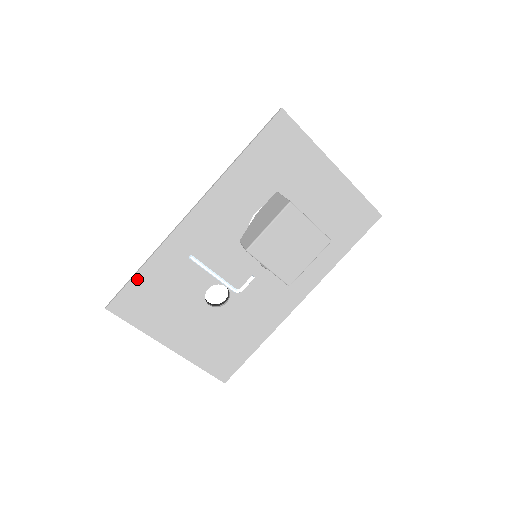
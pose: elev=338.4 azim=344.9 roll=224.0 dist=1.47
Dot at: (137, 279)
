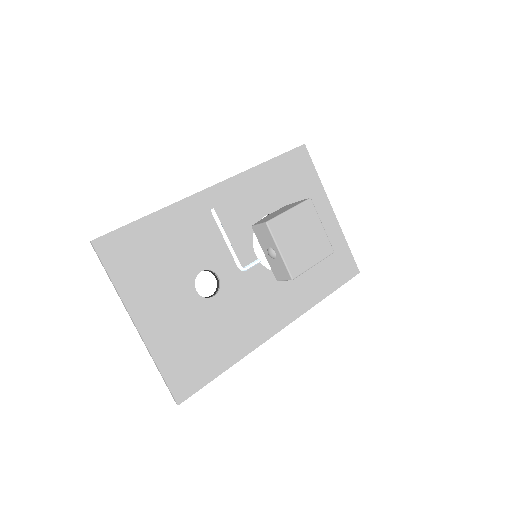
Dot at: (138, 225)
